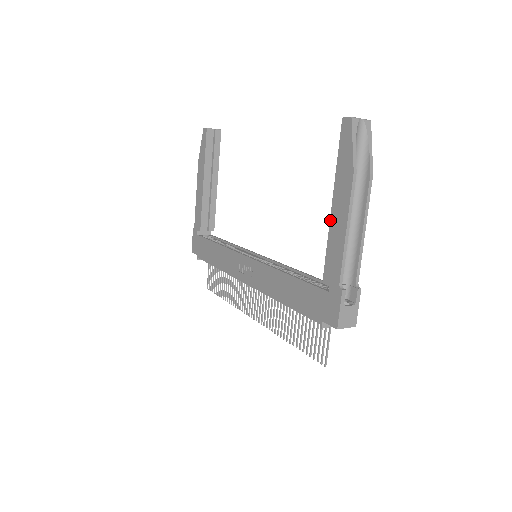
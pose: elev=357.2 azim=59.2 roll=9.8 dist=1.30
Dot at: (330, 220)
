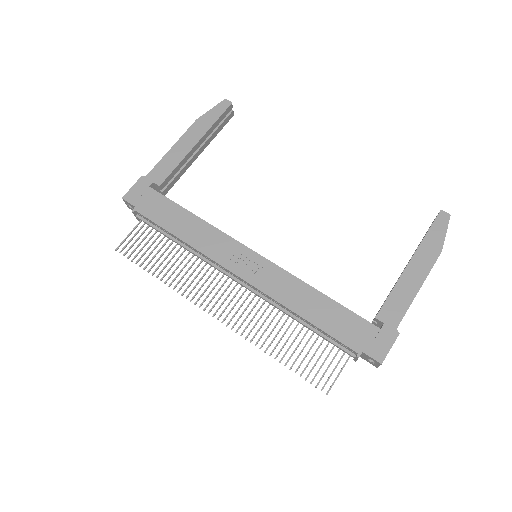
Dot at: (403, 273)
